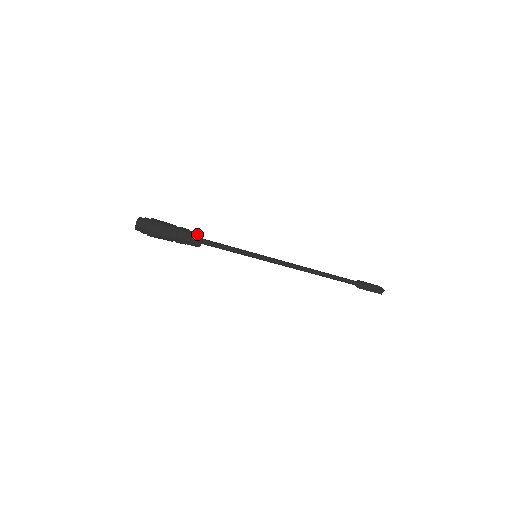
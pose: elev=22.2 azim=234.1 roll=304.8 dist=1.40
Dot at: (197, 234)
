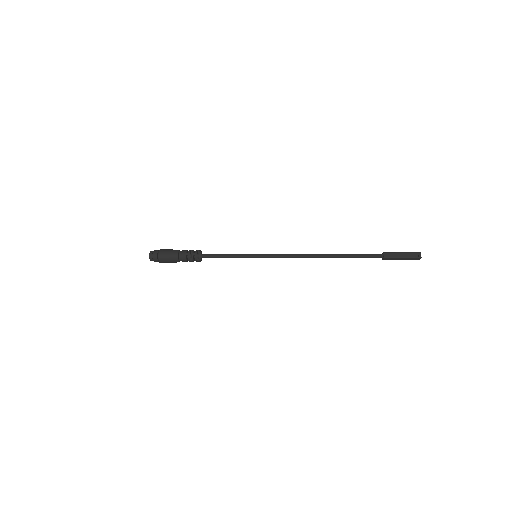
Dot at: (195, 255)
